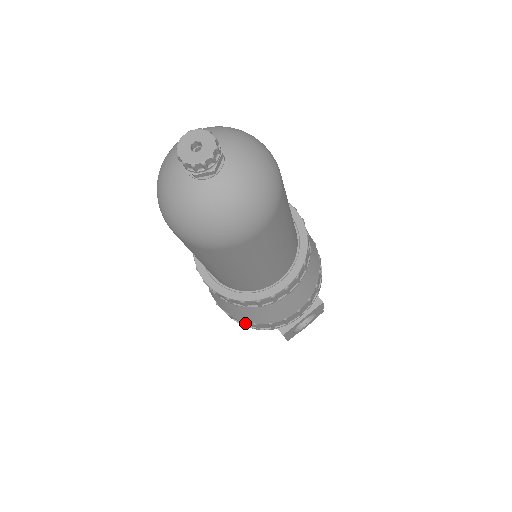
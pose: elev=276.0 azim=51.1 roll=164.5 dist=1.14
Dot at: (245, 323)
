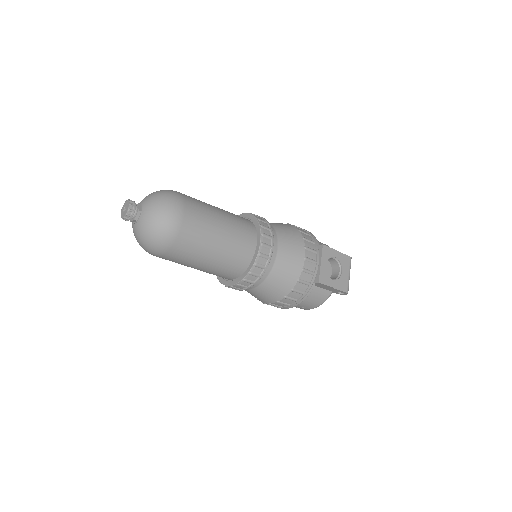
Dot at: (292, 297)
